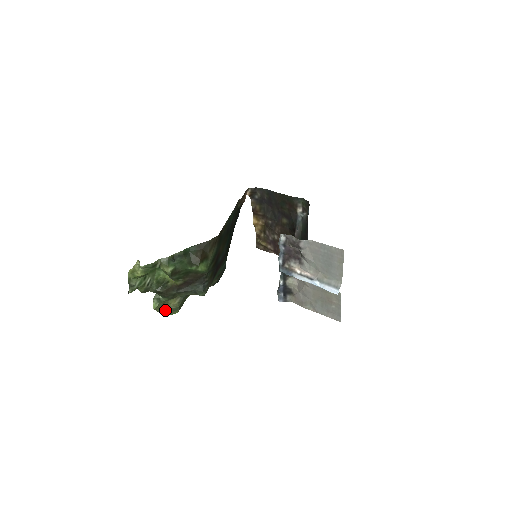
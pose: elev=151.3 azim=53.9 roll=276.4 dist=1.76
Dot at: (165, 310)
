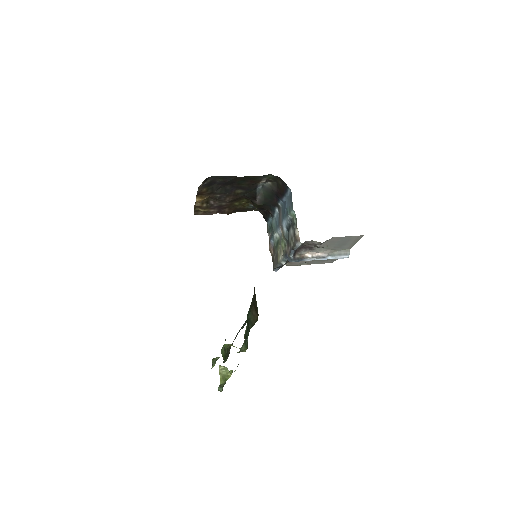
Dot at: occluded
